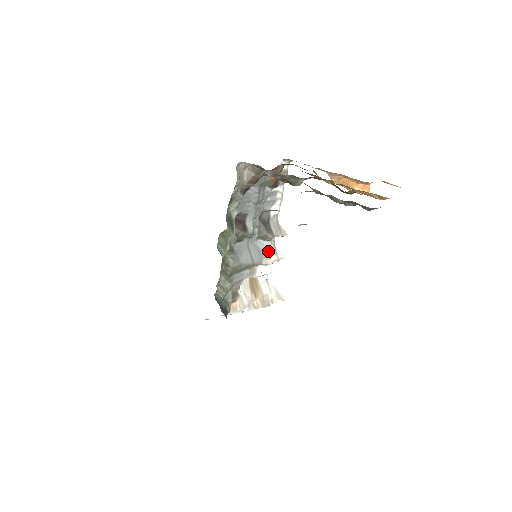
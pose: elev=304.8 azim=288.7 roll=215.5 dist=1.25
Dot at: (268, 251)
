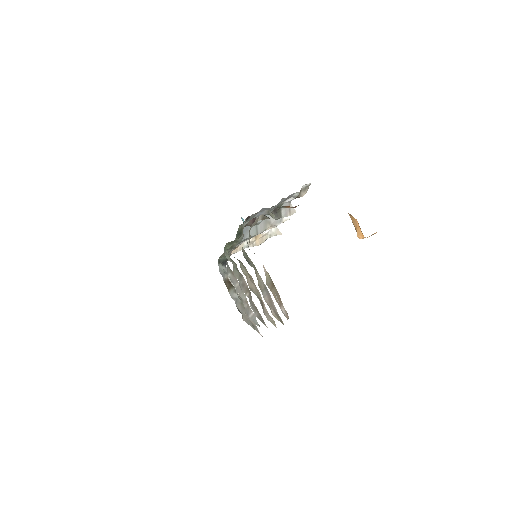
Dot at: (274, 221)
